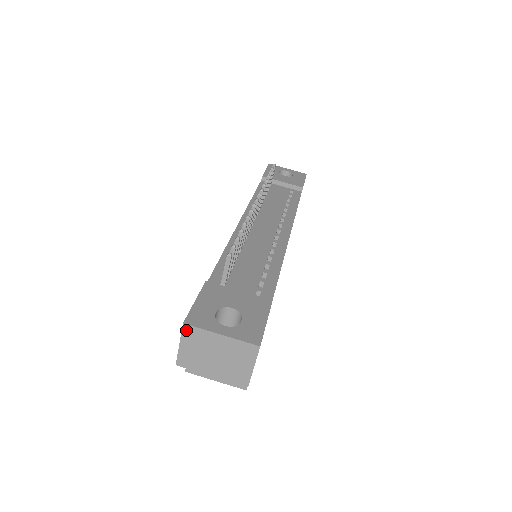
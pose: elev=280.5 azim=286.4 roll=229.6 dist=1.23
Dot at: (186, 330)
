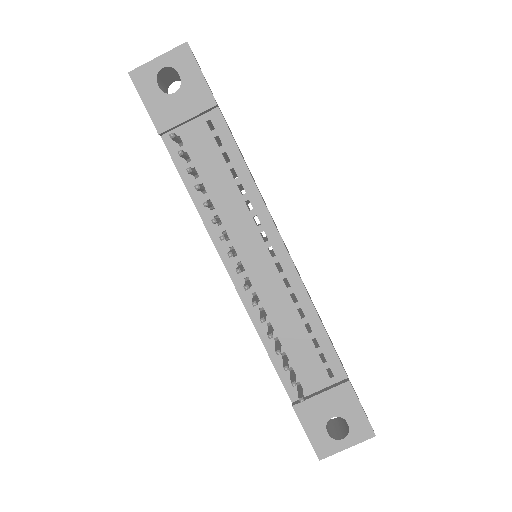
Dot at: (322, 456)
